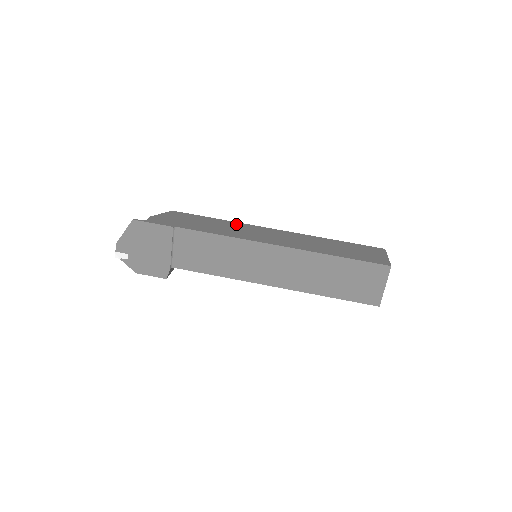
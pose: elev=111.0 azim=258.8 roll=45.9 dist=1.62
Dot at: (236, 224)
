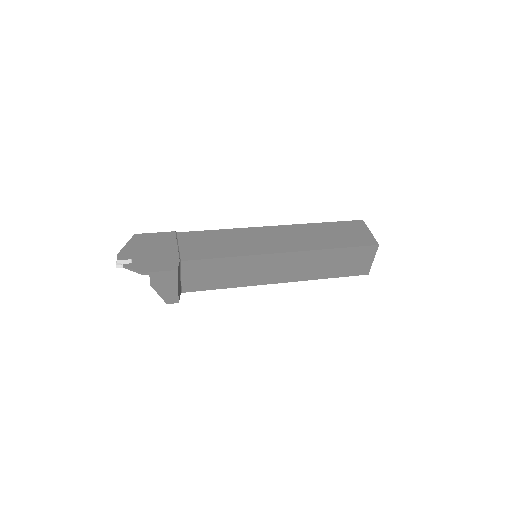
Dot at: occluded
